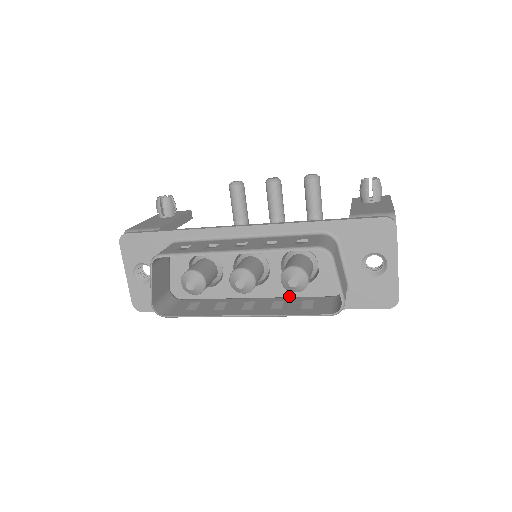
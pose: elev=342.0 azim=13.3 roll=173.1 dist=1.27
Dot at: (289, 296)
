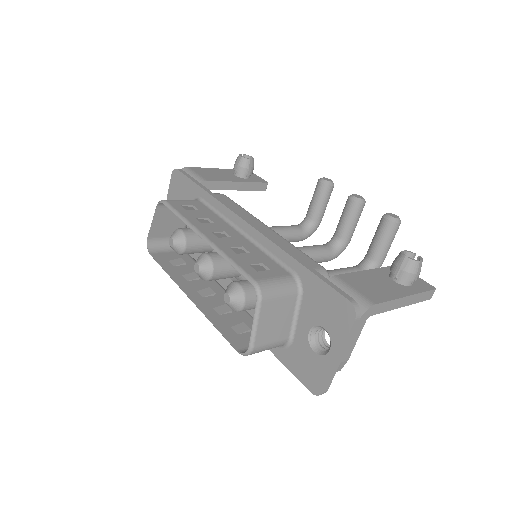
Dot at: (249, 311)
